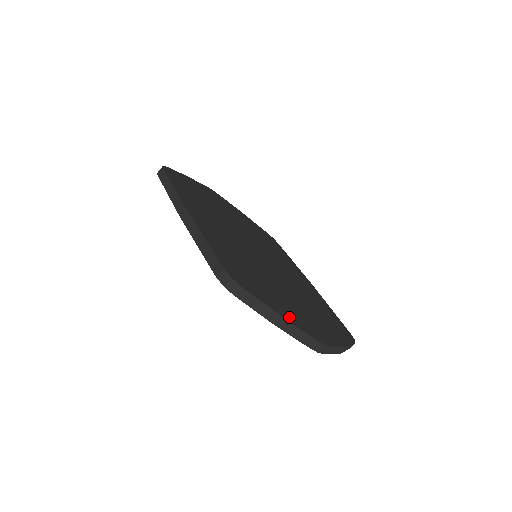
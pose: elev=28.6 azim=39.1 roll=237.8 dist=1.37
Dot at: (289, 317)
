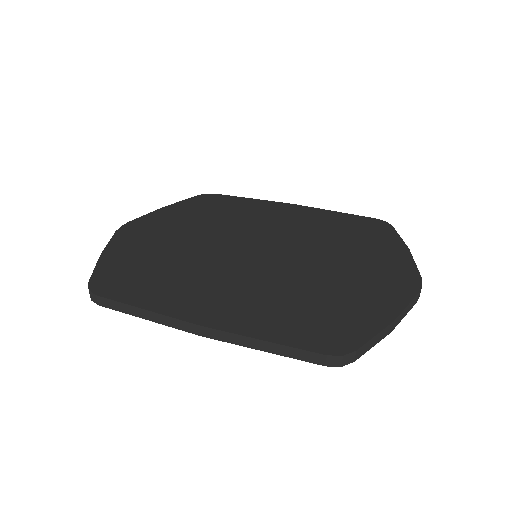
Dot at: (389, 307)
